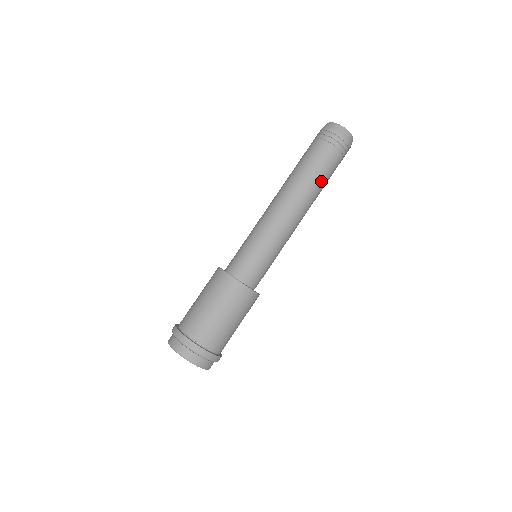
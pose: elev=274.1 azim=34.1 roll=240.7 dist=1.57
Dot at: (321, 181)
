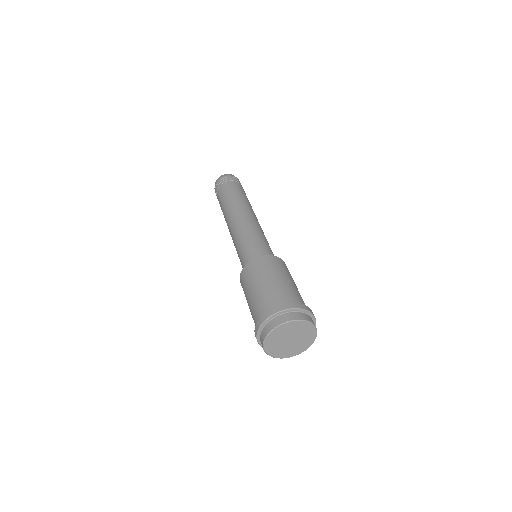
Dot at: (247, 199)
